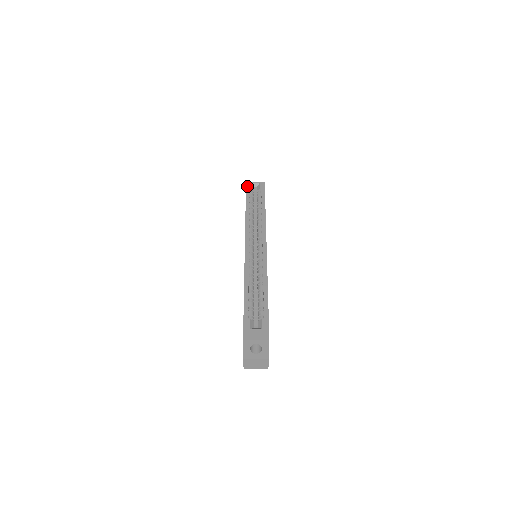
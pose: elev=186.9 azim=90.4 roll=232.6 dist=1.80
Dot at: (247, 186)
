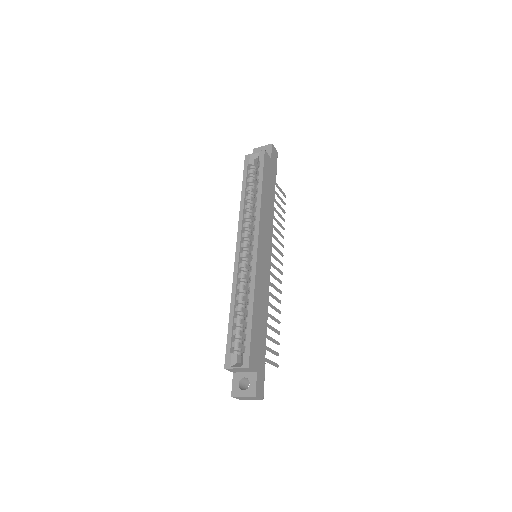
Dot at: (245, 162)
